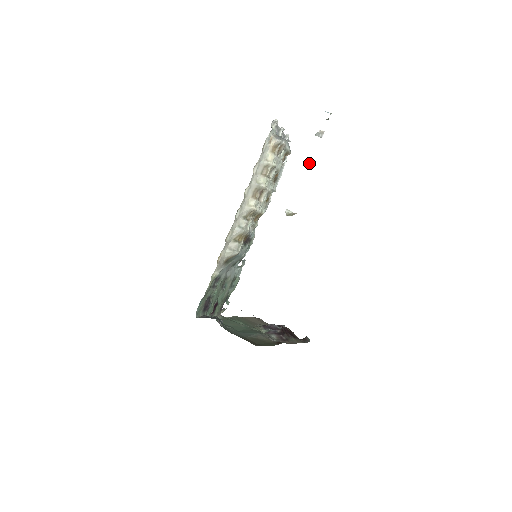
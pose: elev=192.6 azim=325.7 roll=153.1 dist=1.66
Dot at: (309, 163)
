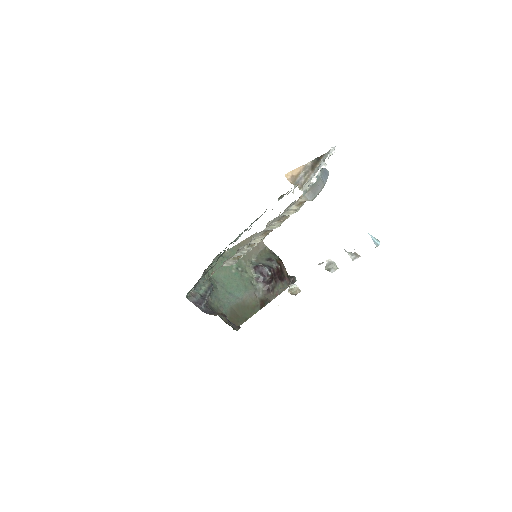
Dot at: (331, 261)
